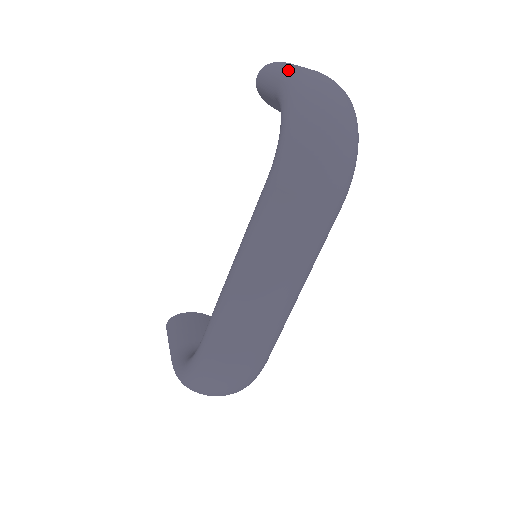
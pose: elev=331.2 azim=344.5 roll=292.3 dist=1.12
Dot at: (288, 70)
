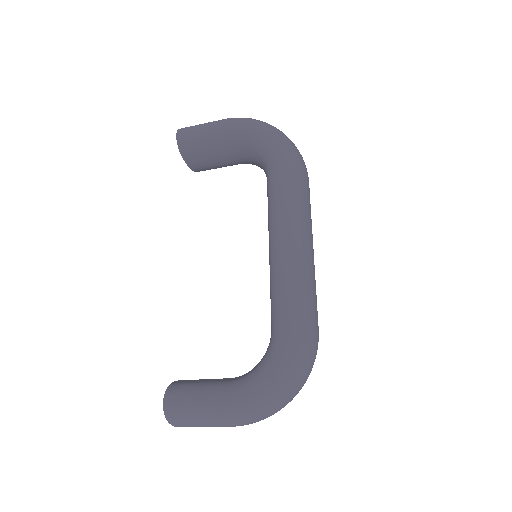
Dot at: (224, 119)
